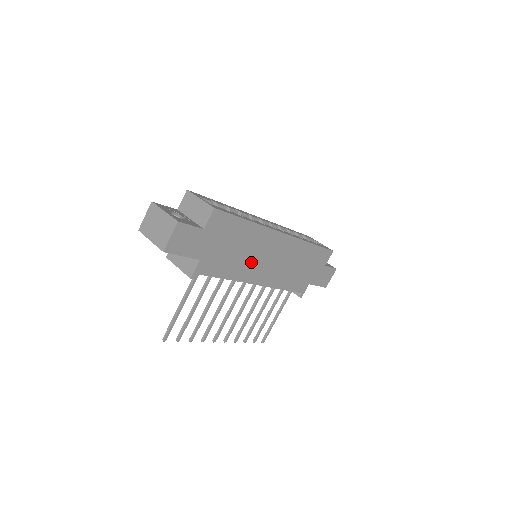
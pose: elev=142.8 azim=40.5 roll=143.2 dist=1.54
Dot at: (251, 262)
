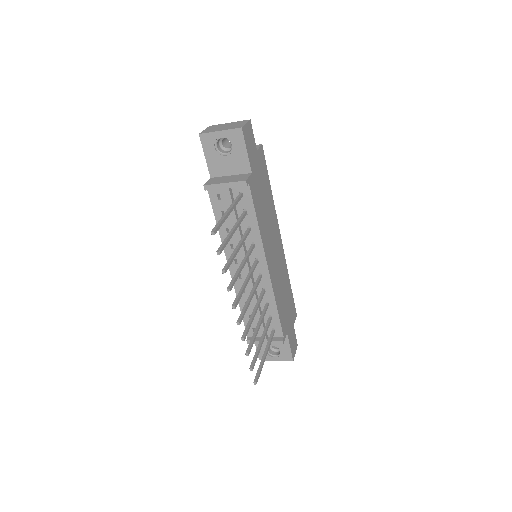
Dot at: (268, 233)
